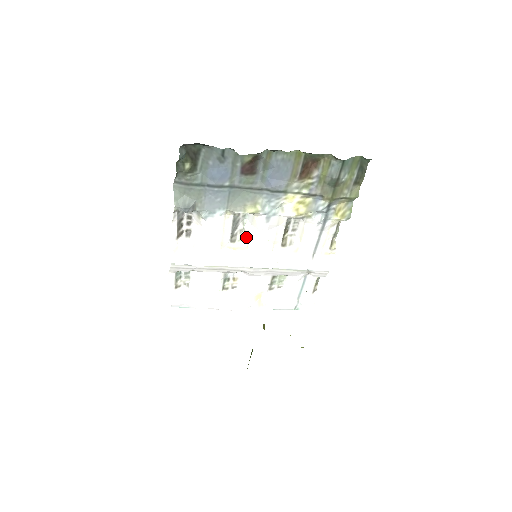
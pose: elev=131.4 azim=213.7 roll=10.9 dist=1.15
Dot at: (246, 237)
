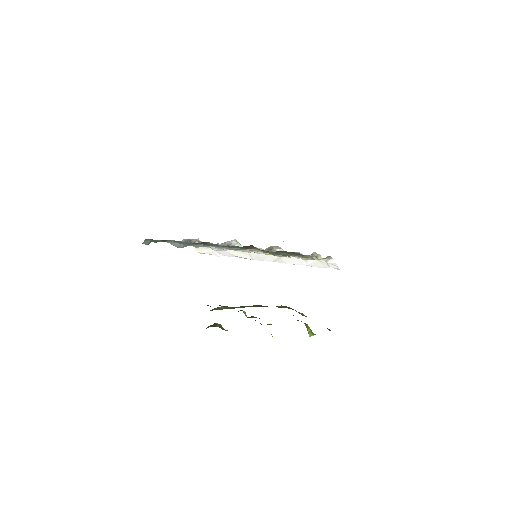
Dot at: occluded
